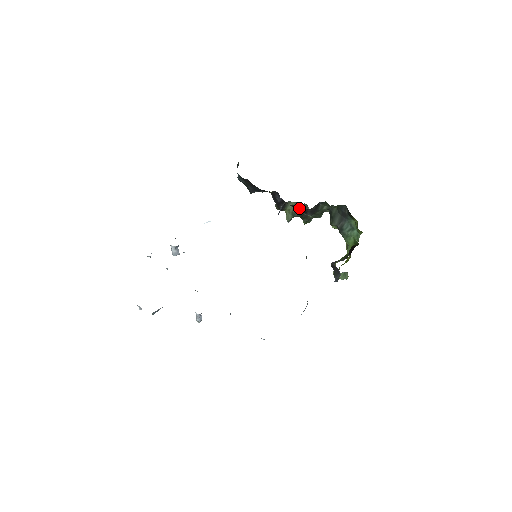
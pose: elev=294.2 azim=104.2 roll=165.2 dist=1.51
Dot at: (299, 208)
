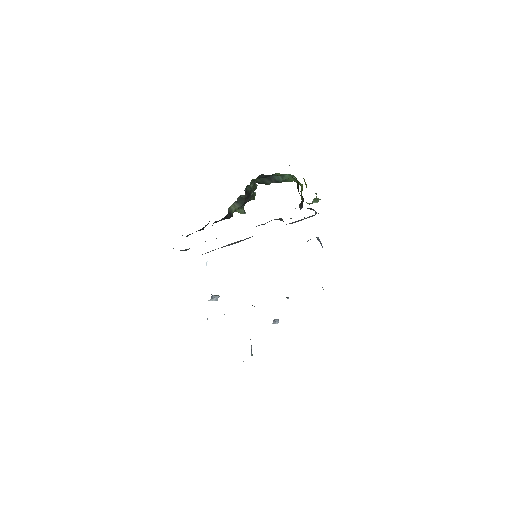
Dot at: occluded
